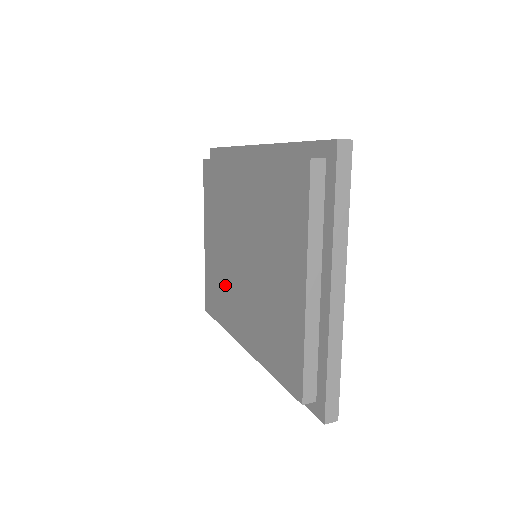
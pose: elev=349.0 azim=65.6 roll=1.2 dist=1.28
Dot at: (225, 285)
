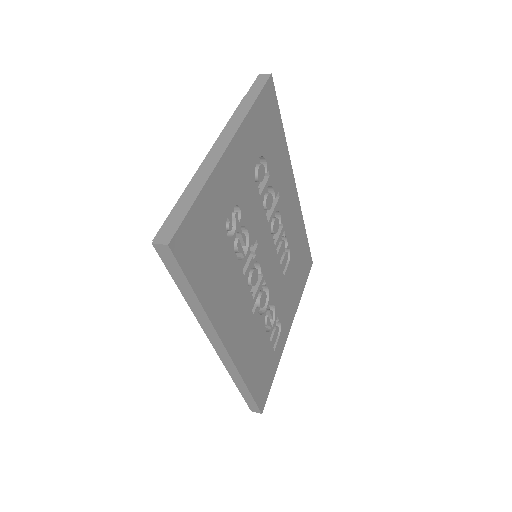
Dot at: occluded
